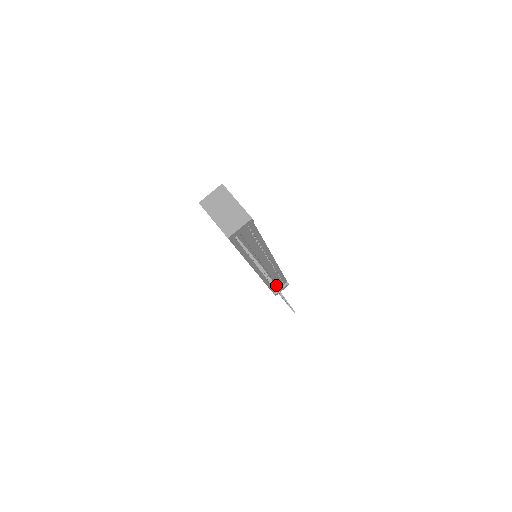
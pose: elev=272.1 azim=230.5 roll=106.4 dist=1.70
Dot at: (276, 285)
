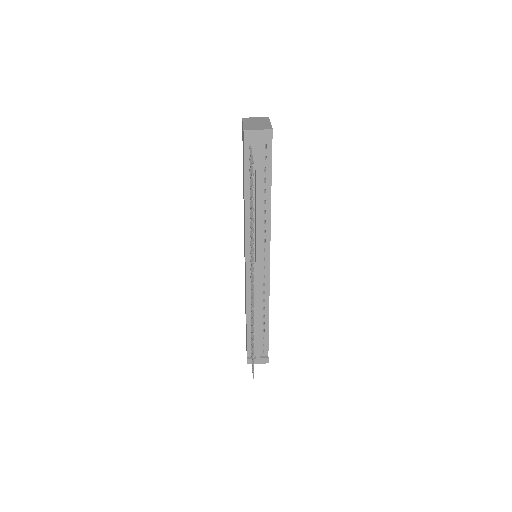
Dot at: (255, 341)
